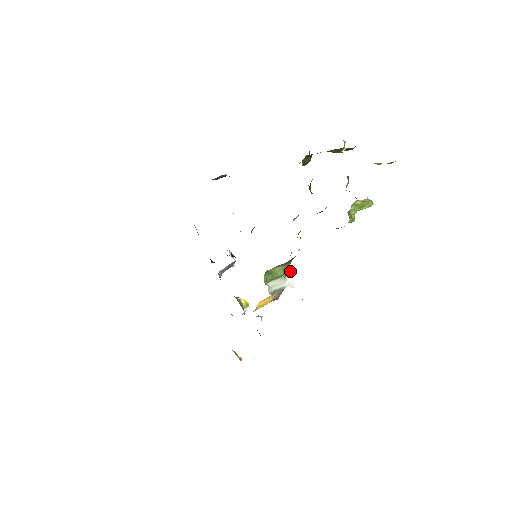
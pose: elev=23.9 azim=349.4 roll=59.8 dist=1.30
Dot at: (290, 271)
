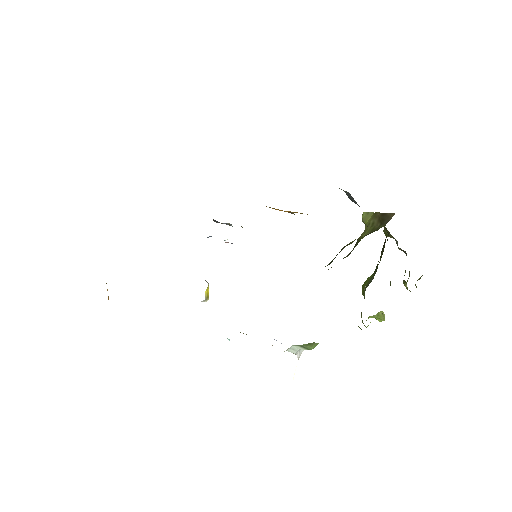
Dot at: occluded
